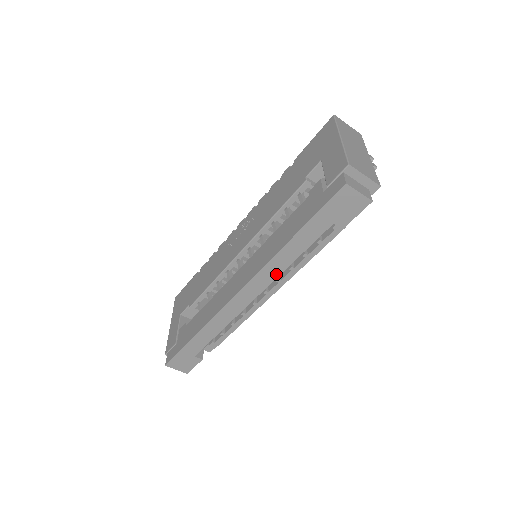
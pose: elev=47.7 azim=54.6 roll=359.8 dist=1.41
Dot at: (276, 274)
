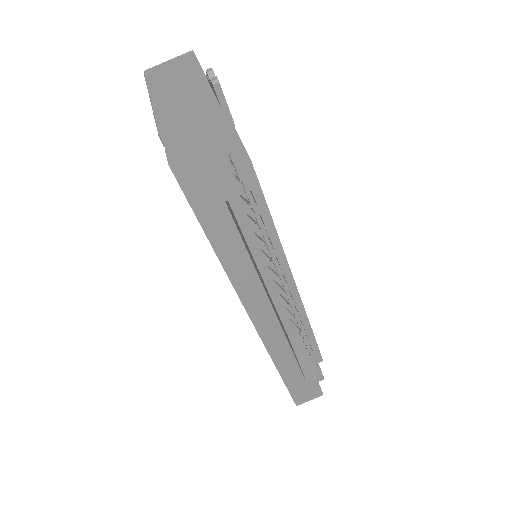
Dot at: (257, 284)
